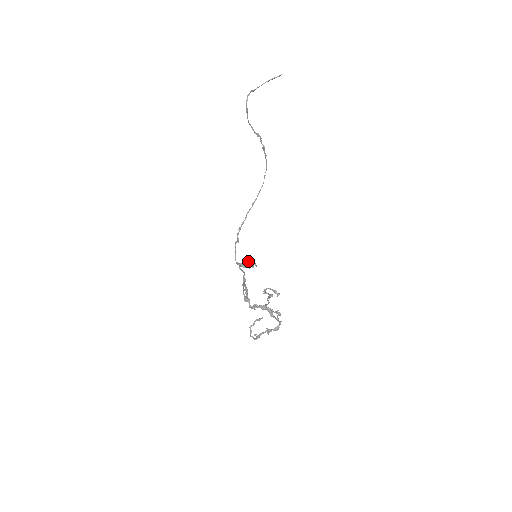
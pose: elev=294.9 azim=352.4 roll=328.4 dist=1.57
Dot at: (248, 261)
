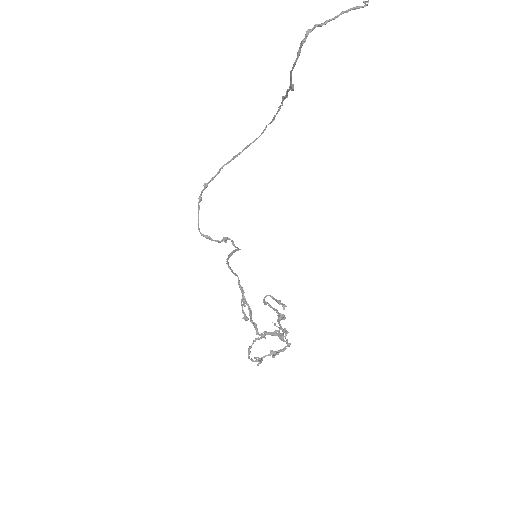
Dot at: (234, 250)
